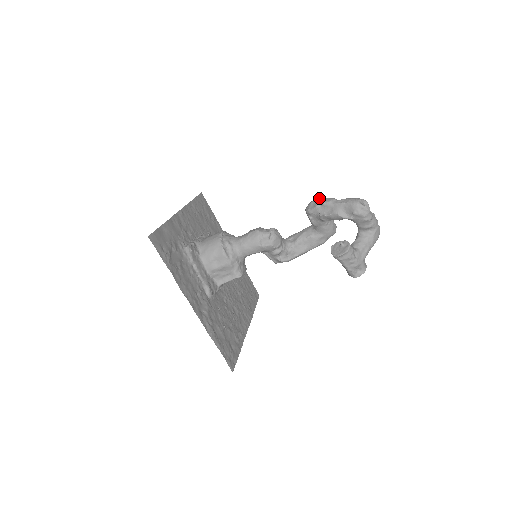
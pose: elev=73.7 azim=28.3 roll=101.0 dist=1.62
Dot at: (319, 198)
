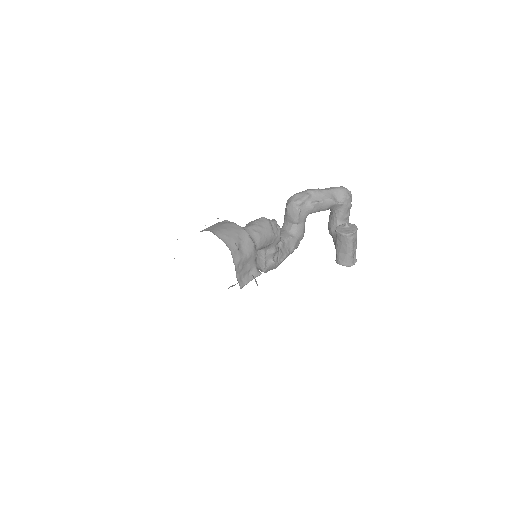
Dot at: occluded
